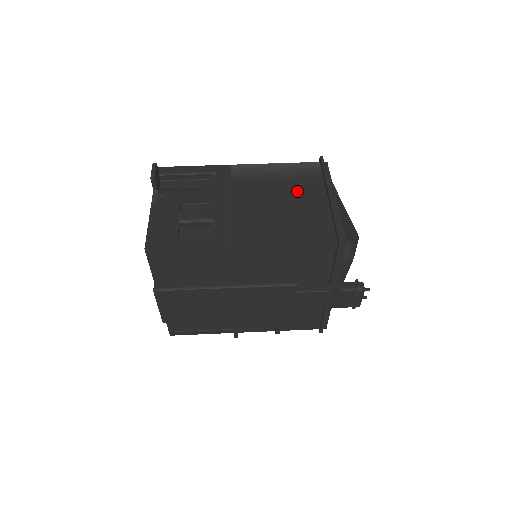
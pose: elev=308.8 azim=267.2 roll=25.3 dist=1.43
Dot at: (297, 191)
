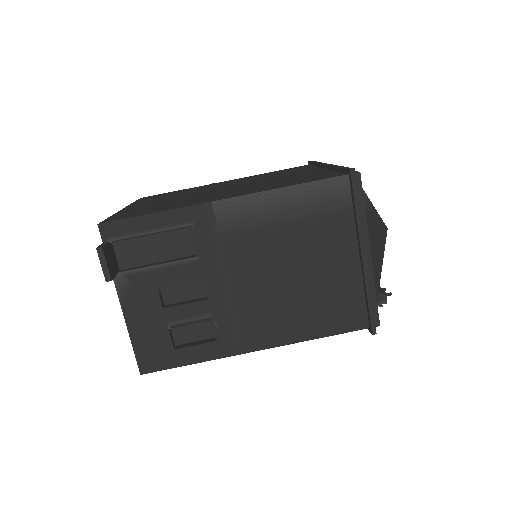
Dot at: (317, 247)
